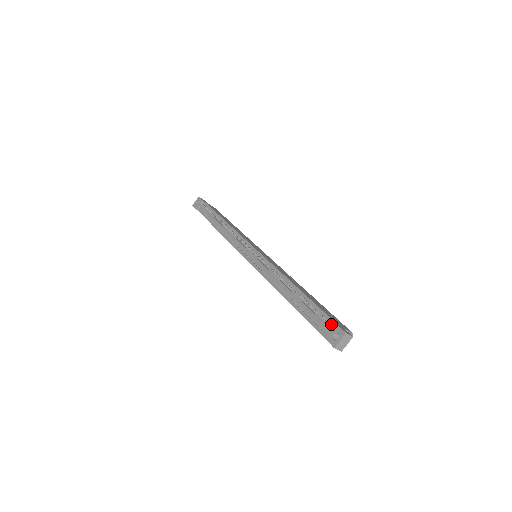
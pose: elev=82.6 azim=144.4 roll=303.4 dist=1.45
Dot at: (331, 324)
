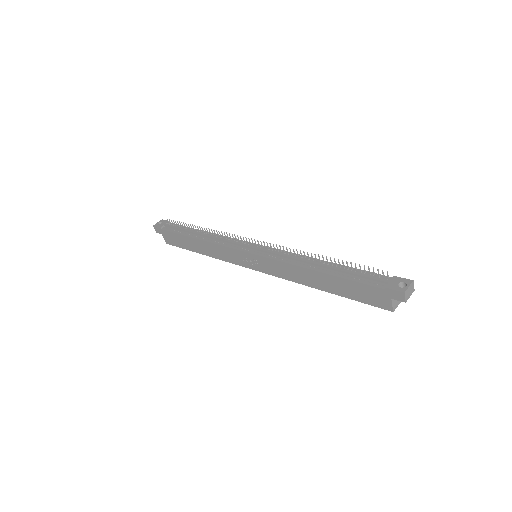
Dot at: (390, 279)
